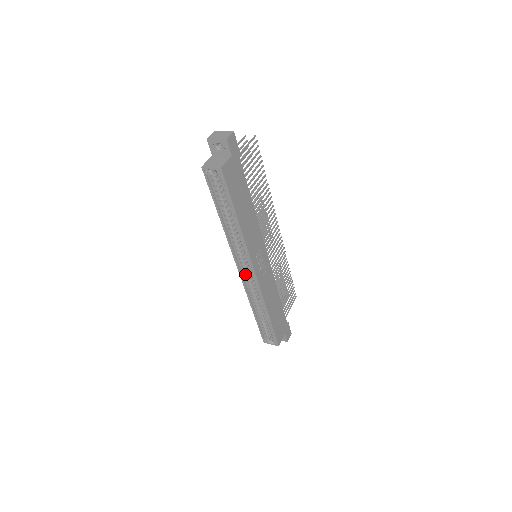
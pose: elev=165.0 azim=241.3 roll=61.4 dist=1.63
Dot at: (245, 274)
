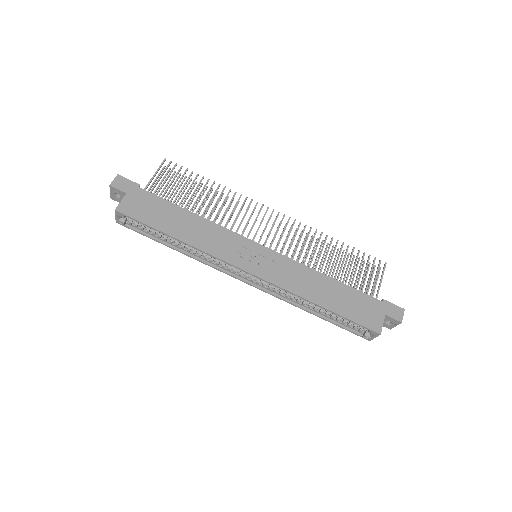
Dot at: (256, 281)
